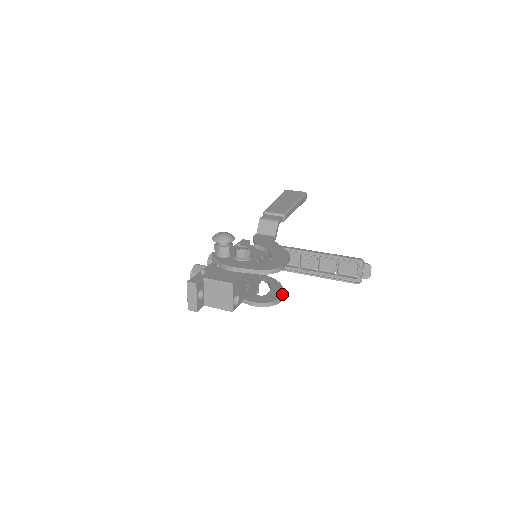
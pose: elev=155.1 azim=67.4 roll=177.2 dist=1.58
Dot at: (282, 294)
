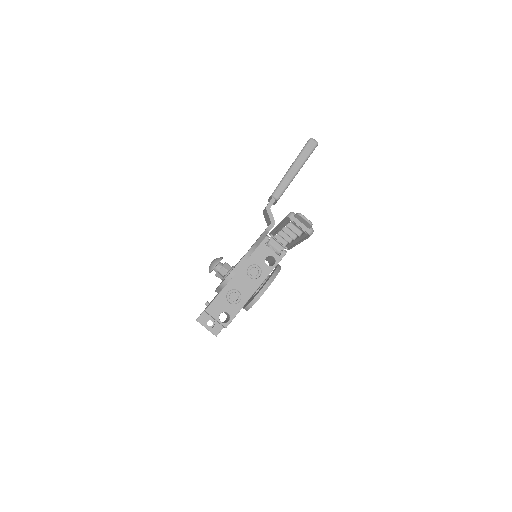
Dot at: (262, 287)
